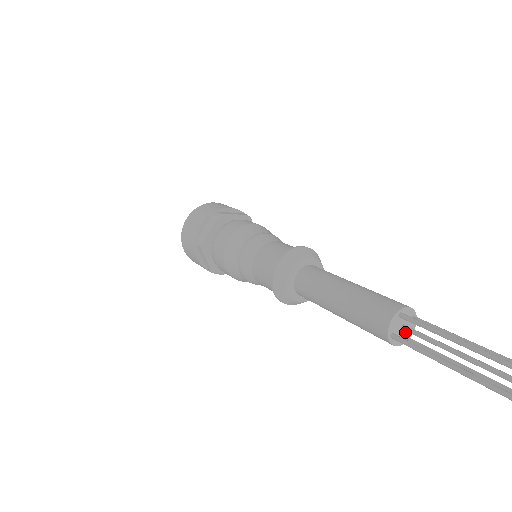
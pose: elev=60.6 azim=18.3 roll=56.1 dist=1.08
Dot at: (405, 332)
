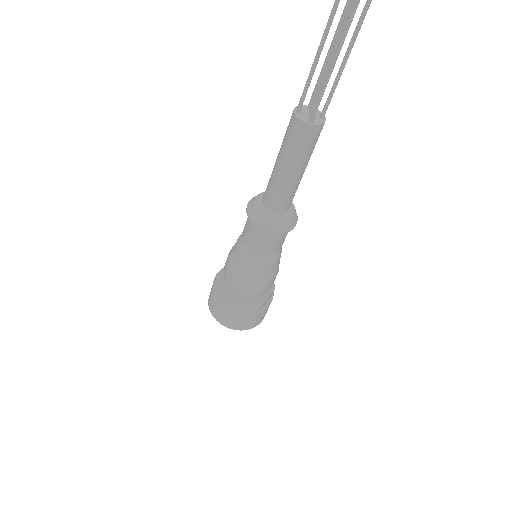
Dot at: (316, 116)
